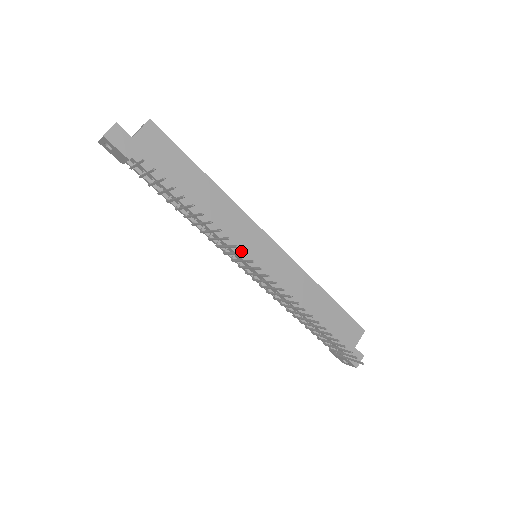
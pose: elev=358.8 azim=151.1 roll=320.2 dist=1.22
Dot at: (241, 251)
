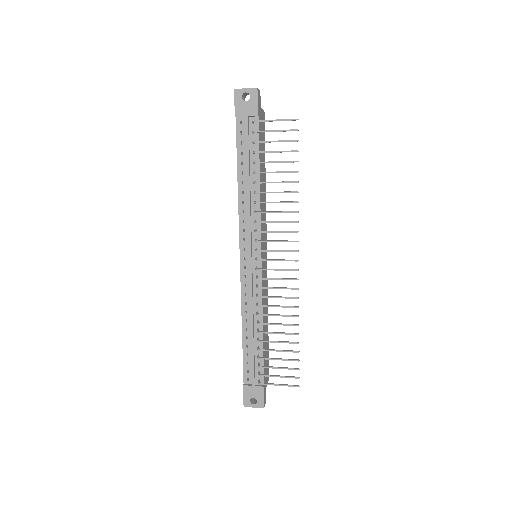
Dot at: occluded
